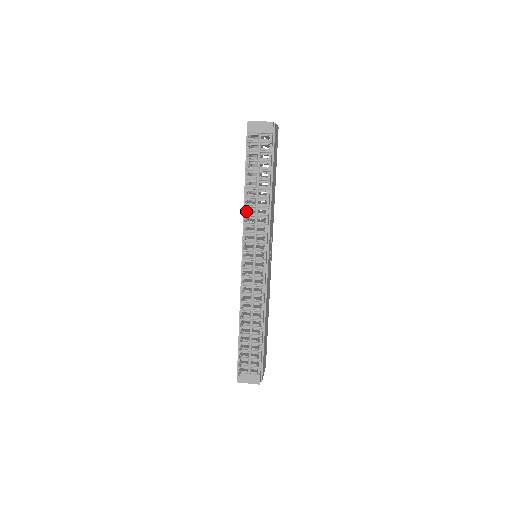
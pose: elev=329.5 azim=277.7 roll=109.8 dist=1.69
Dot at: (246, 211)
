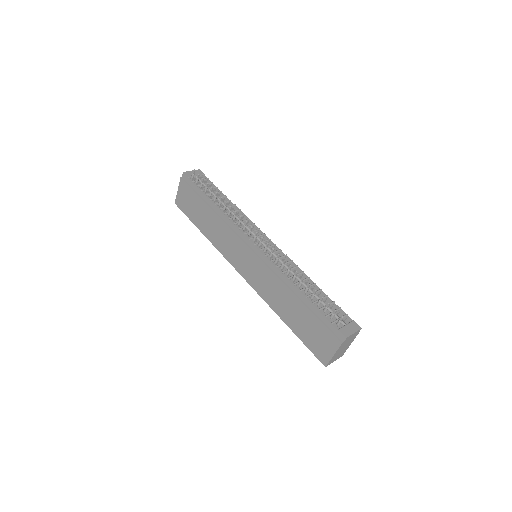
Dot at: (231, 206)
